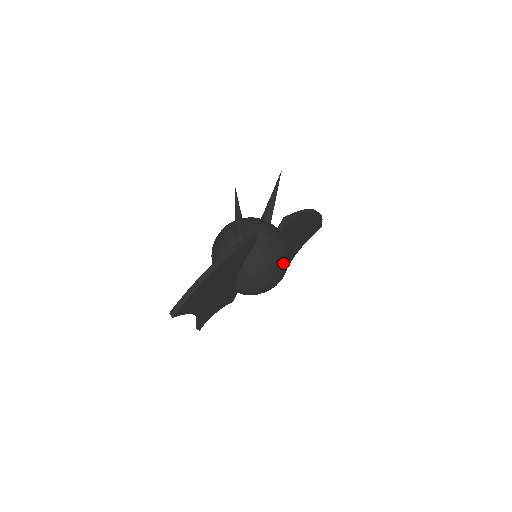
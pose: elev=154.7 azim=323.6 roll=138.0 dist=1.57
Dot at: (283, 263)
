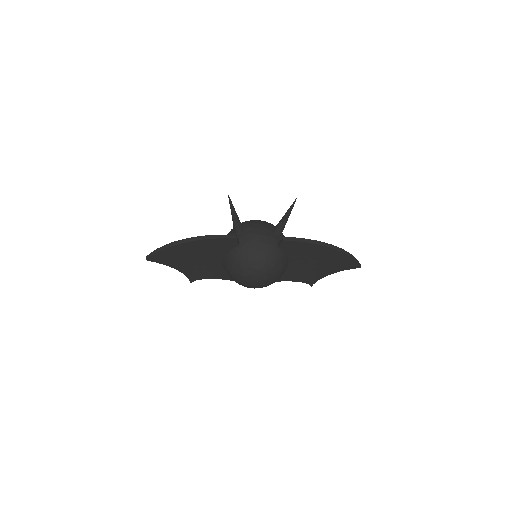
Dot at: (259, 272)
